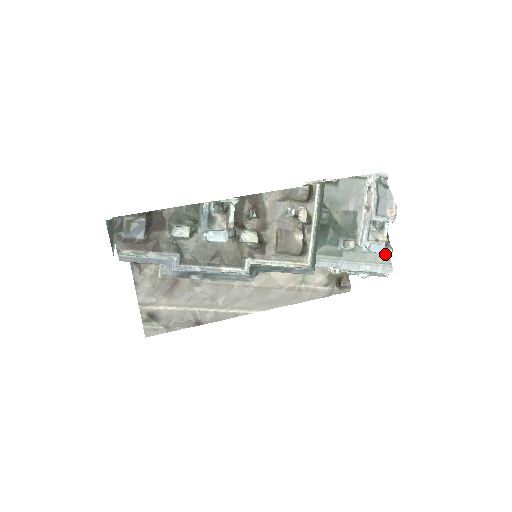
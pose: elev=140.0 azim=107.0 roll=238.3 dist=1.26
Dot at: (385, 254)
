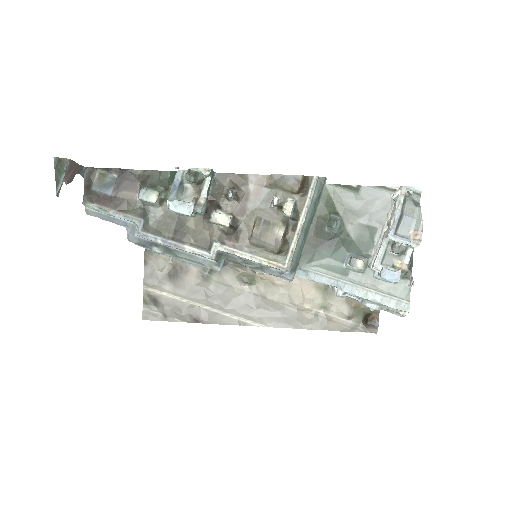
Dot at: (404, 287)
